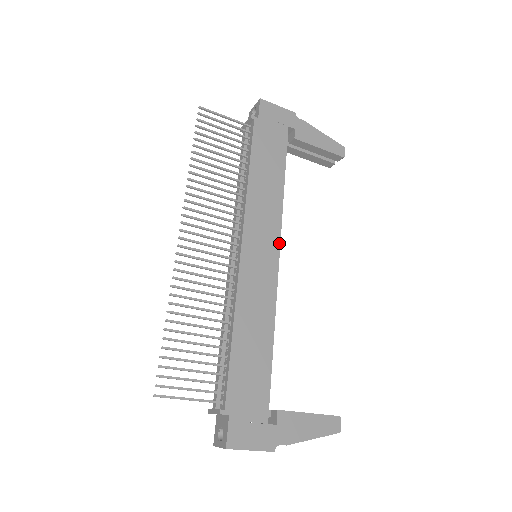
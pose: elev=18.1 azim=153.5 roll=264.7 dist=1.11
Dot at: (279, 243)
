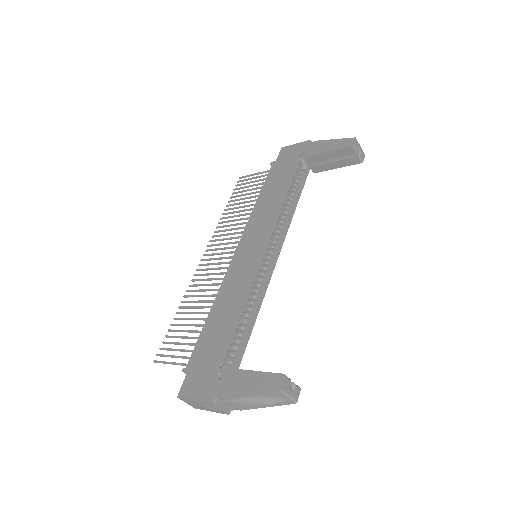
Dot at: (267, 238)
